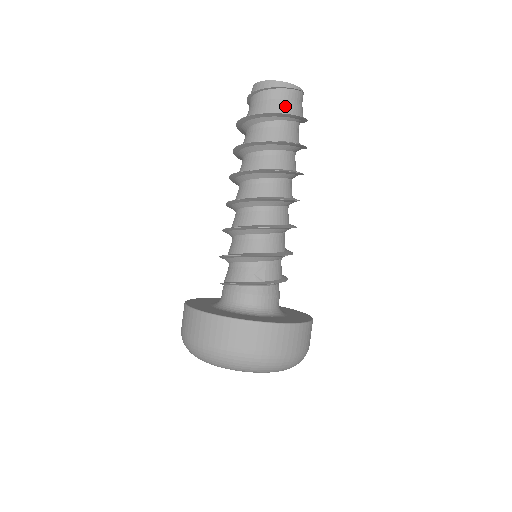
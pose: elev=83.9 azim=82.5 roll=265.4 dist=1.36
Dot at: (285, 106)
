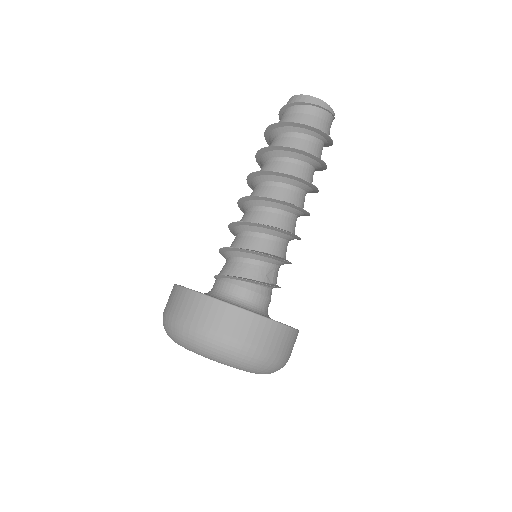
Dot at: (326, 128)
